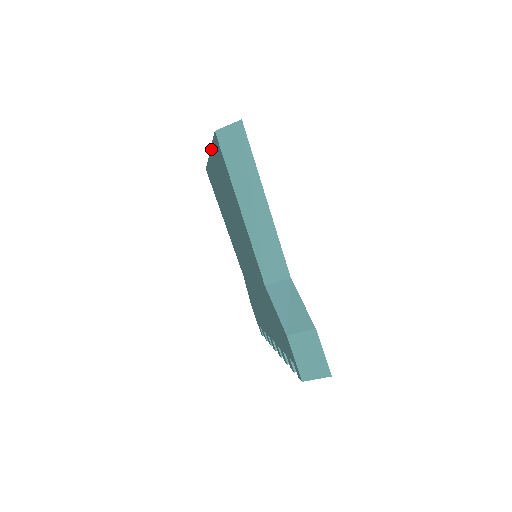
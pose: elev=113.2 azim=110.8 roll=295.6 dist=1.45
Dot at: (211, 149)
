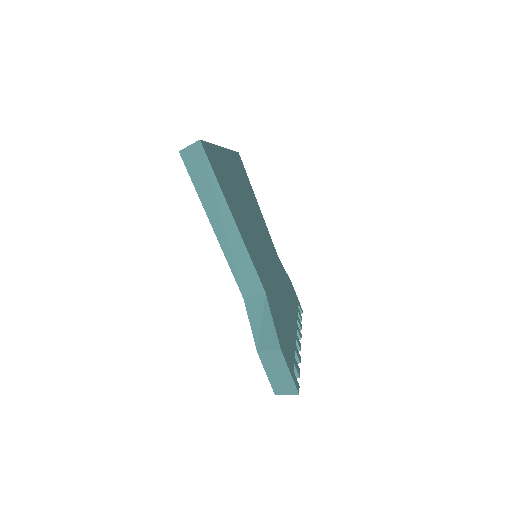
Dot at: occluded
